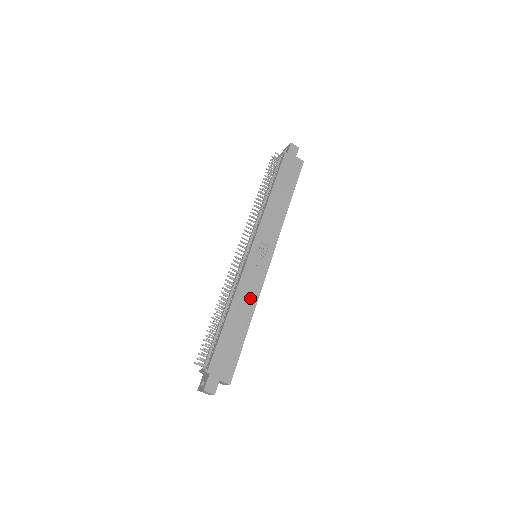
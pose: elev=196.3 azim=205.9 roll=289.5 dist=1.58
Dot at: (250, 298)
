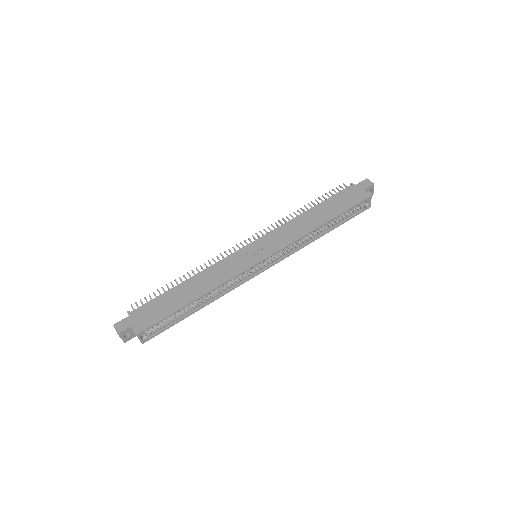
Dot at: (215, 280)
